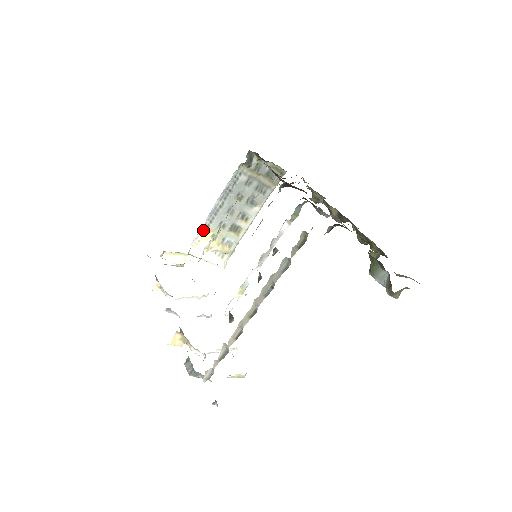
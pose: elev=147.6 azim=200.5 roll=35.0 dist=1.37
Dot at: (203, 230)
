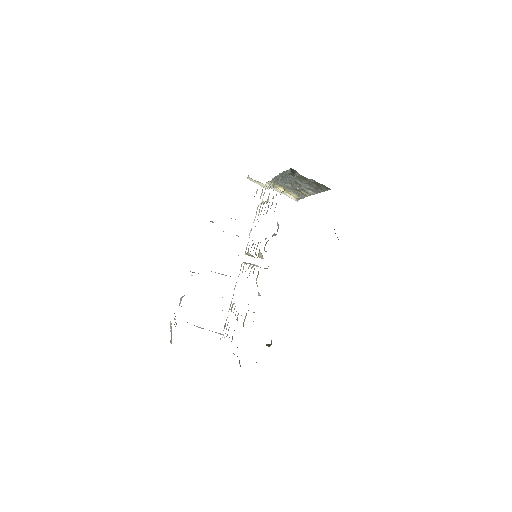
Dot at: (272, 181)
